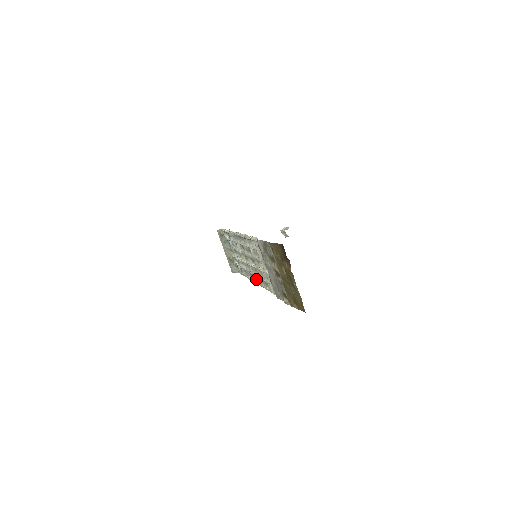
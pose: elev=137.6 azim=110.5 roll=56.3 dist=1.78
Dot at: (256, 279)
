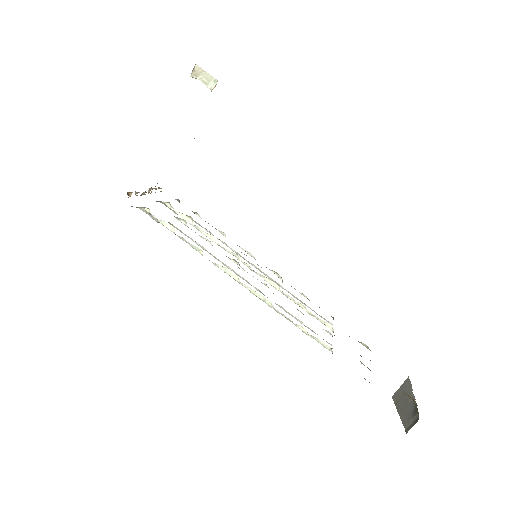
Dot at: occluded
